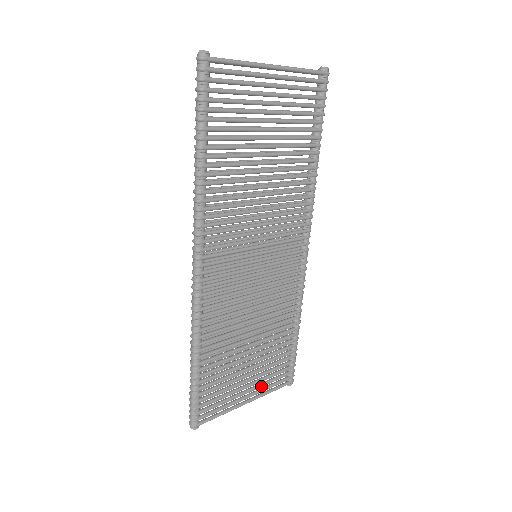
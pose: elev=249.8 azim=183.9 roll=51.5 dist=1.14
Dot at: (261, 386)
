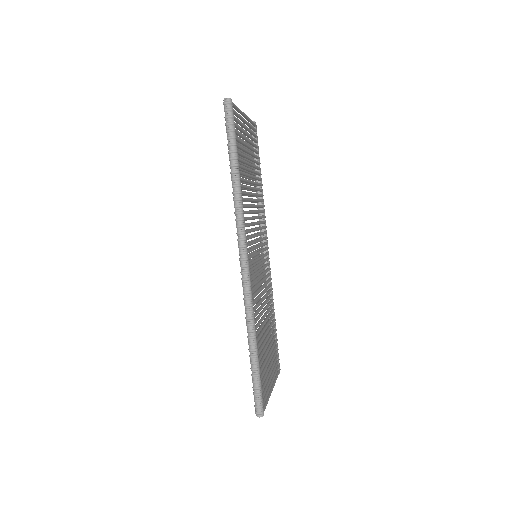
Dot at: occluded
